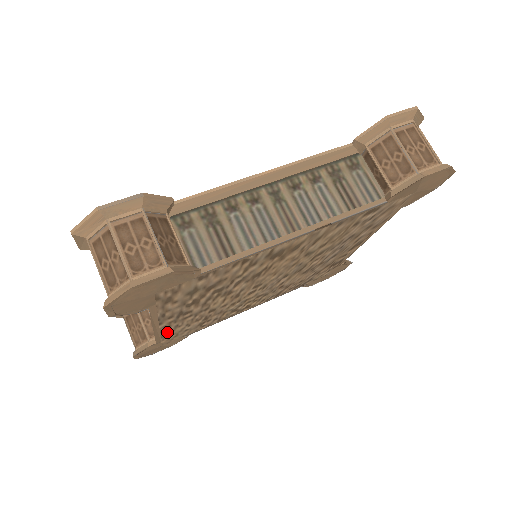
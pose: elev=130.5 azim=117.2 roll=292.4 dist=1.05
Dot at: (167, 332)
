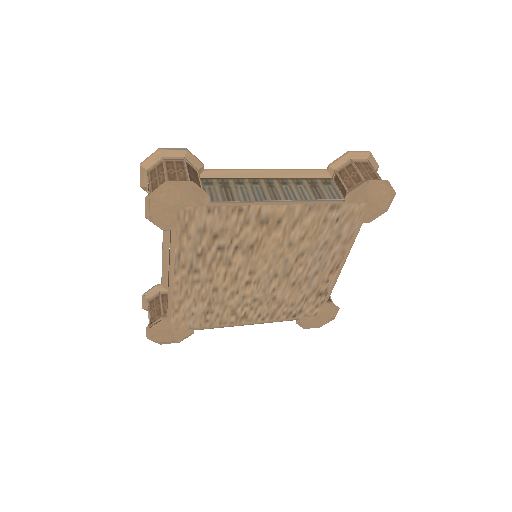
Dot at: (178, 300)
